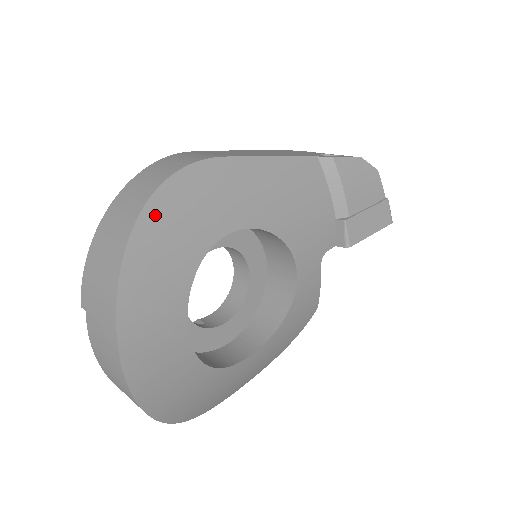
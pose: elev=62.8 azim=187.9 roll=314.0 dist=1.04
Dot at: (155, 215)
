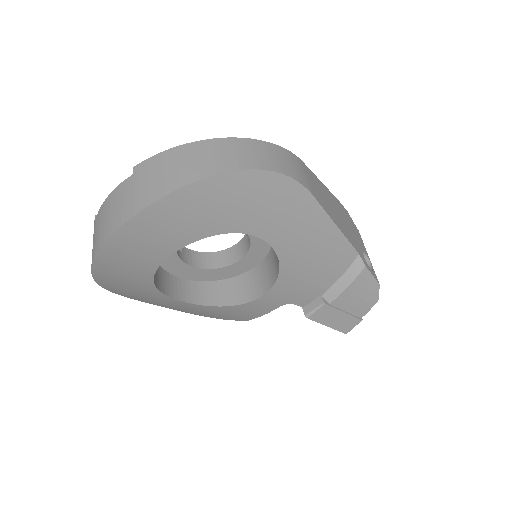
Dot at: (235, 182)
